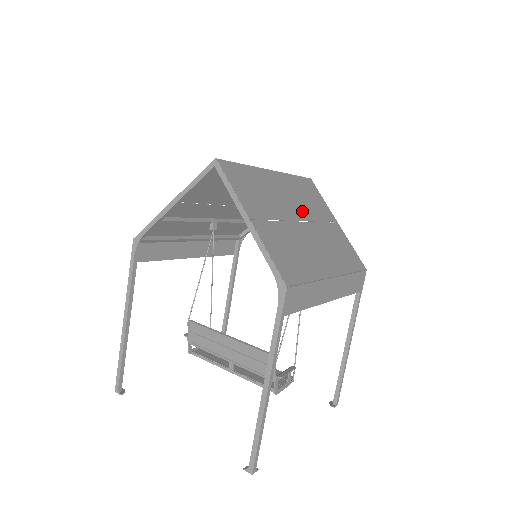
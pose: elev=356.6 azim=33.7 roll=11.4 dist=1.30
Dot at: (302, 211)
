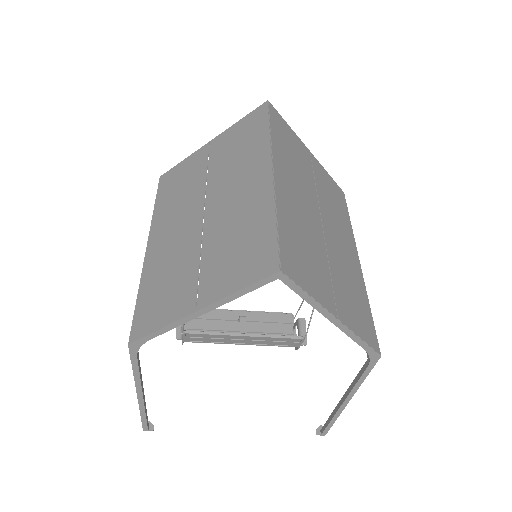
Dot at: (310, 198)
